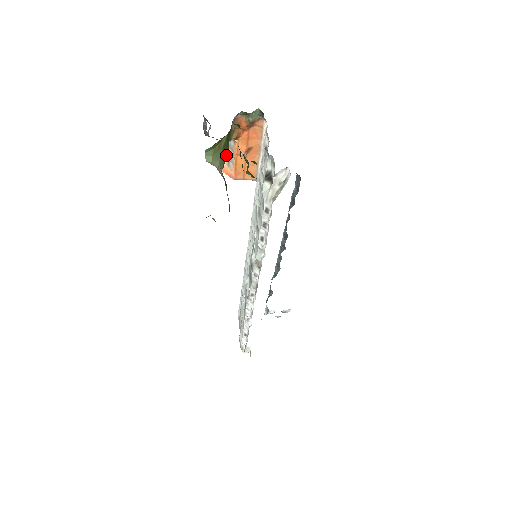
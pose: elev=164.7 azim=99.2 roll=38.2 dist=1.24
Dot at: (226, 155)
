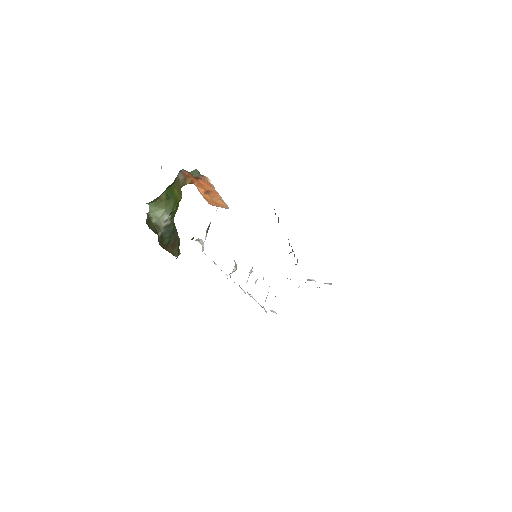
Dot at: (178, 200)
